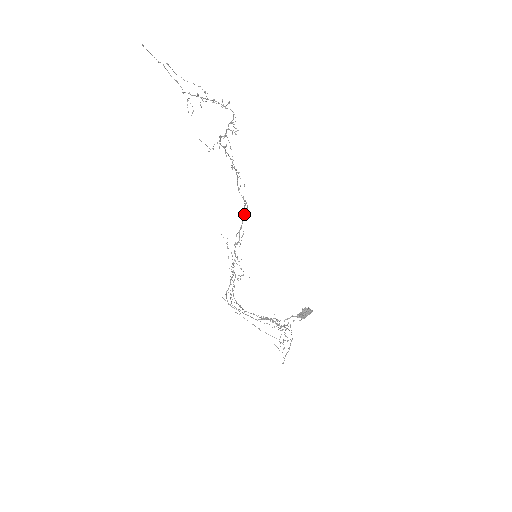
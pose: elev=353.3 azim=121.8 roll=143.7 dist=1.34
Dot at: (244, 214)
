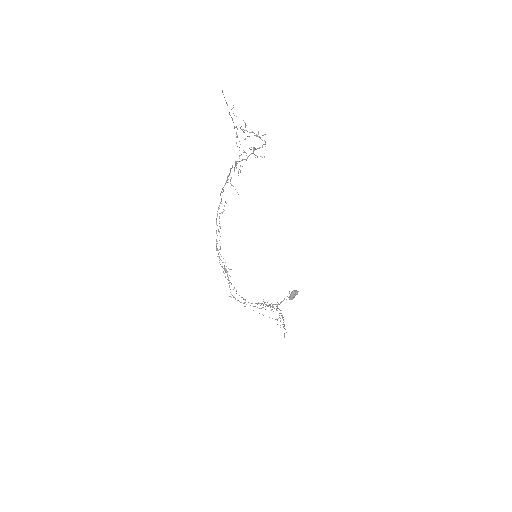
Dot at: occluded
